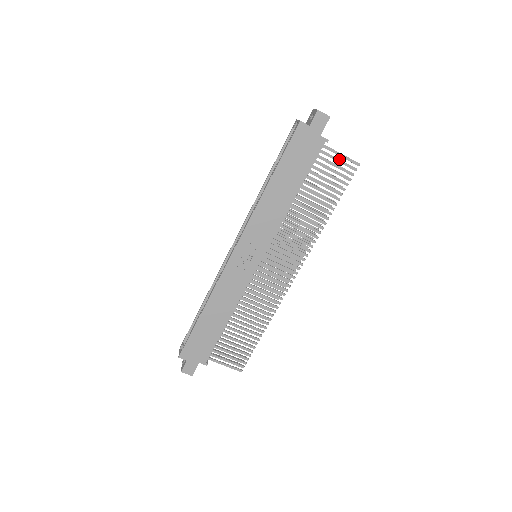
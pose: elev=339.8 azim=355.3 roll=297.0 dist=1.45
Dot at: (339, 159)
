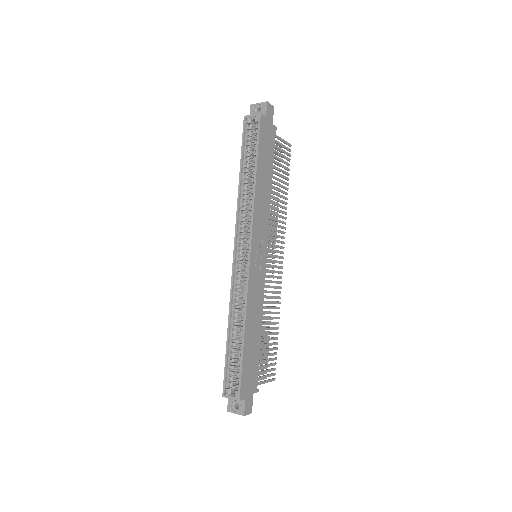
Dot at: (282, 144)
